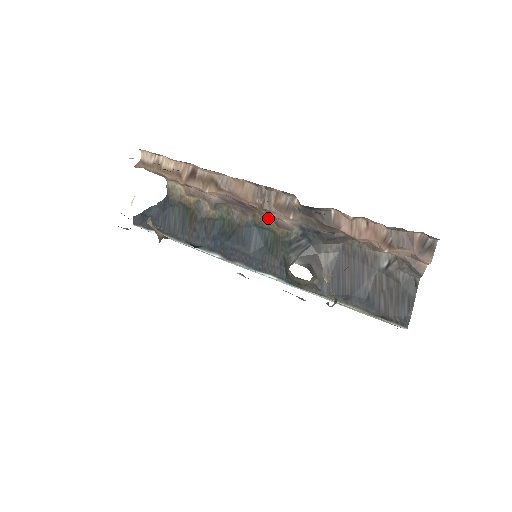
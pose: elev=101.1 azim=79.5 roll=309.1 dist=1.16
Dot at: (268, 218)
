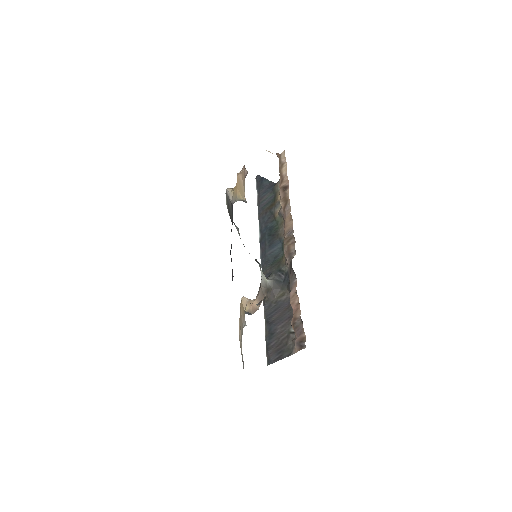
Dot at: occluded
